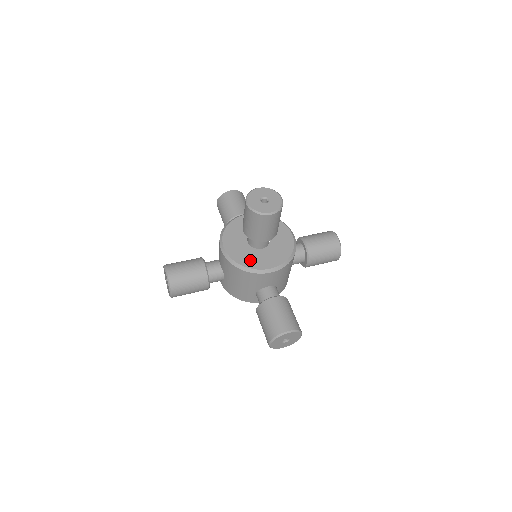
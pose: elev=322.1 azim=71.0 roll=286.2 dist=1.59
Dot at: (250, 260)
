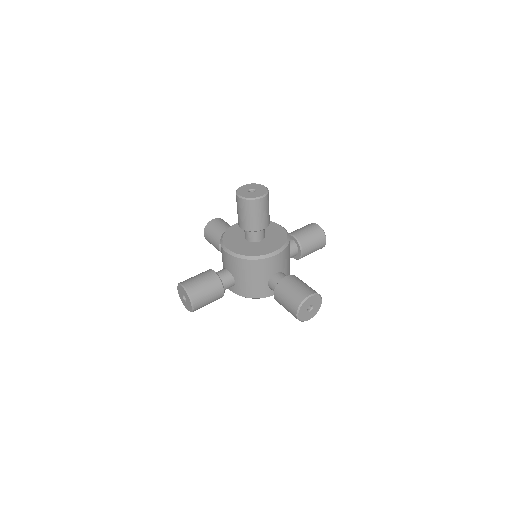
Dot at: (254, 251)
